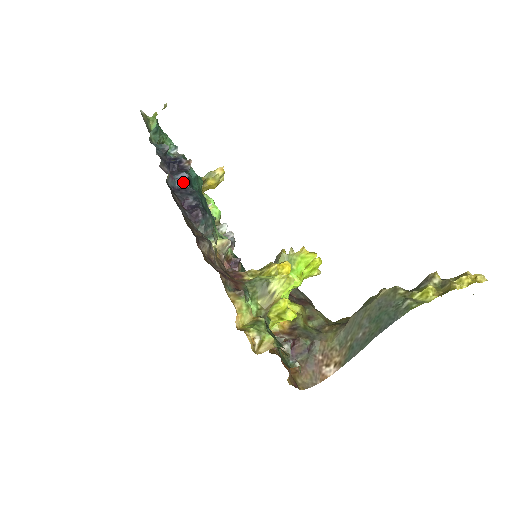
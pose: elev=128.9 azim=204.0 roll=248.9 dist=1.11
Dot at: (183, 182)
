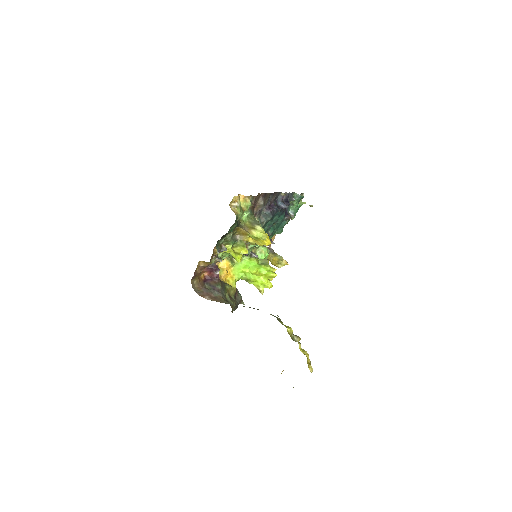
Dot at: (282, 206)
